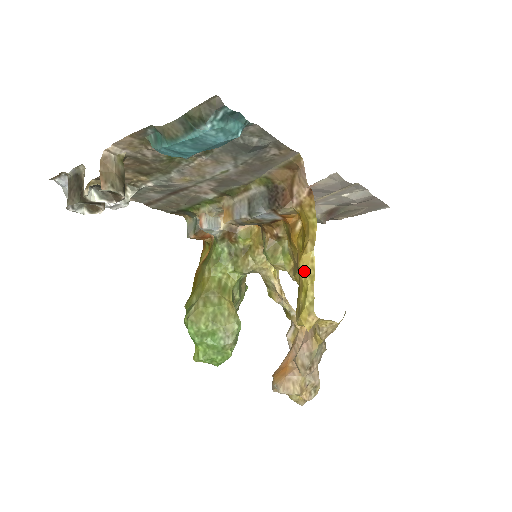
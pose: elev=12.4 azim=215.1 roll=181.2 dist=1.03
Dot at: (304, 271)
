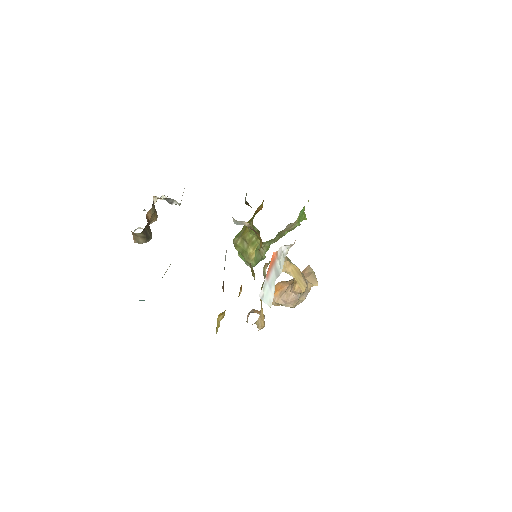
Dot at: (217, 321)
